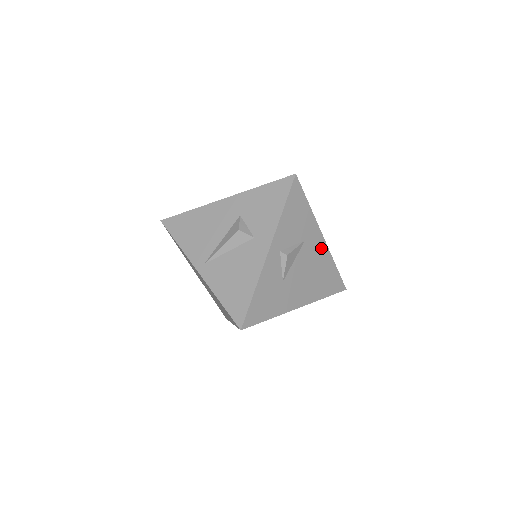
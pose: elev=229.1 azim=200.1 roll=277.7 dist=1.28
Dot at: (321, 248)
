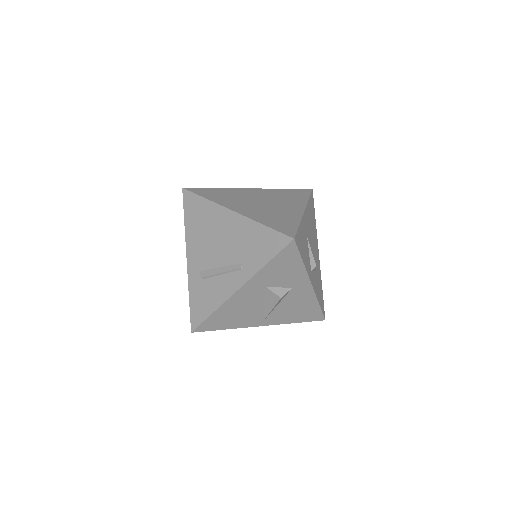
Dot at: (307, 216)
